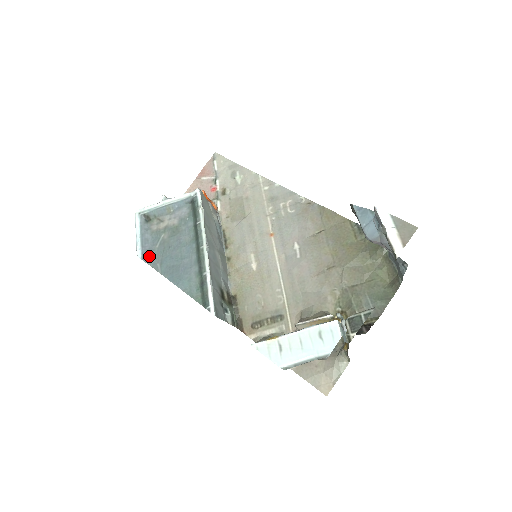
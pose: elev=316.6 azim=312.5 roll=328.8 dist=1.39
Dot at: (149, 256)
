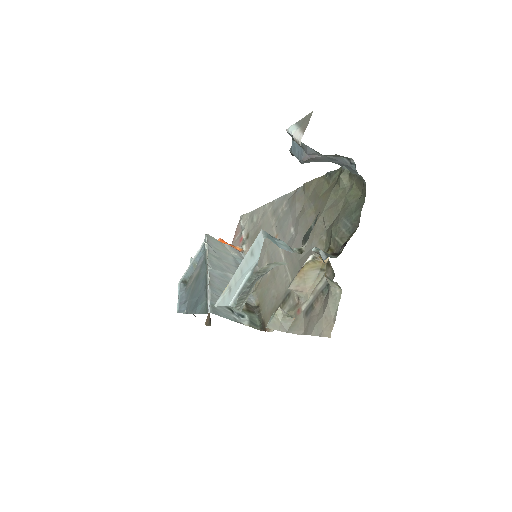
Dot at: (184, 307)
